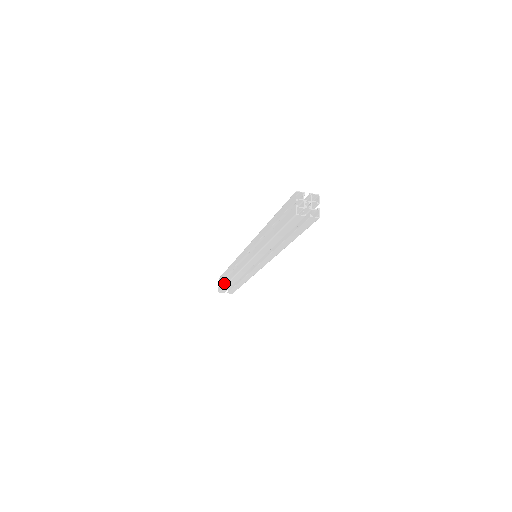
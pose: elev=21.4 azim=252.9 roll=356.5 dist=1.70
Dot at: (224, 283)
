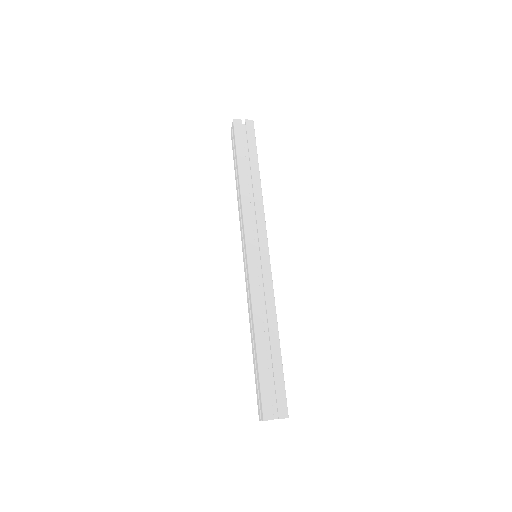
Dot at: occluded
